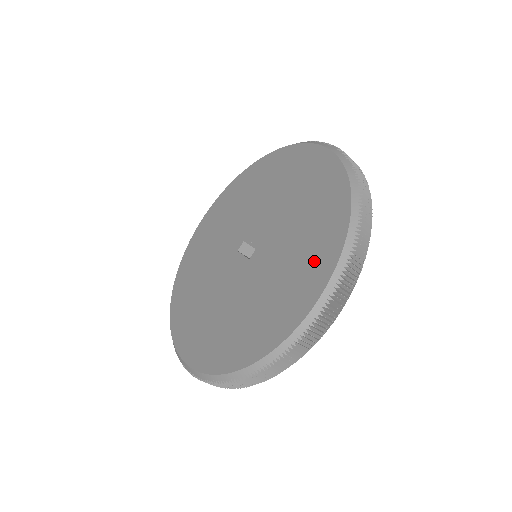
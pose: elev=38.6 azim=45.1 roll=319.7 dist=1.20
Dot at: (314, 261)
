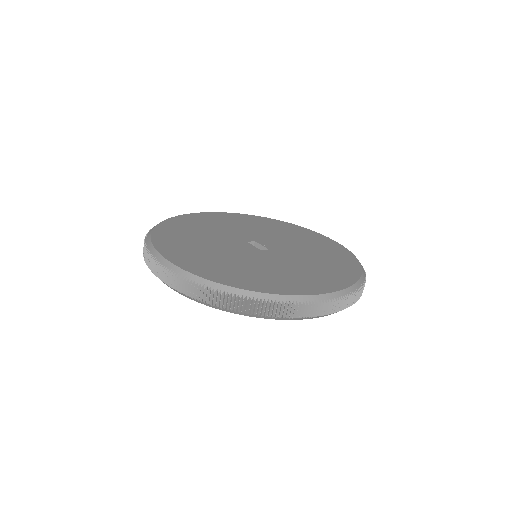
Dot at: (330, 277)
